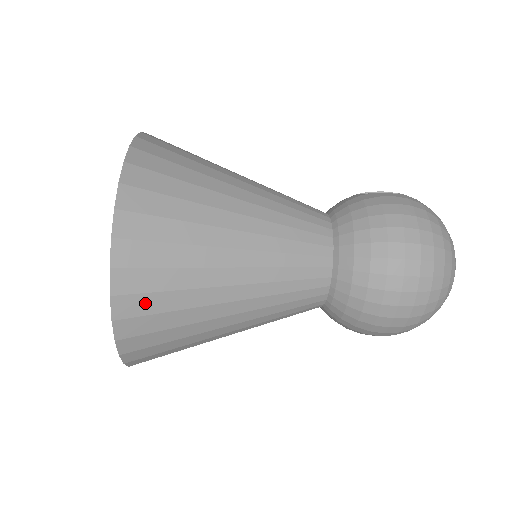
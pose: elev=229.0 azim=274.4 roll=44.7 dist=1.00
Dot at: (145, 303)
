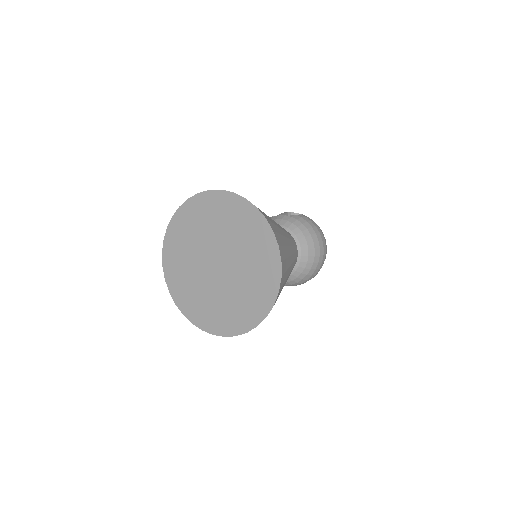
Dot at: occluded
